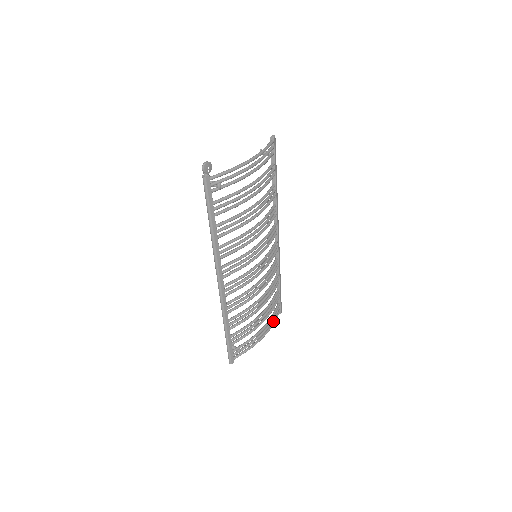
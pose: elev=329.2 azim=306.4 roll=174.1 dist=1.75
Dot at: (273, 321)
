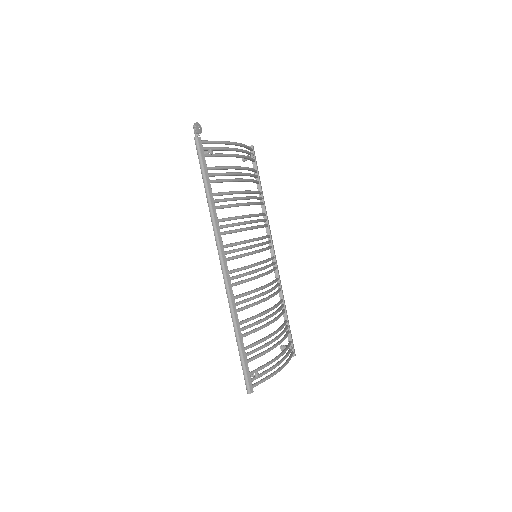
Dot at: occluded
